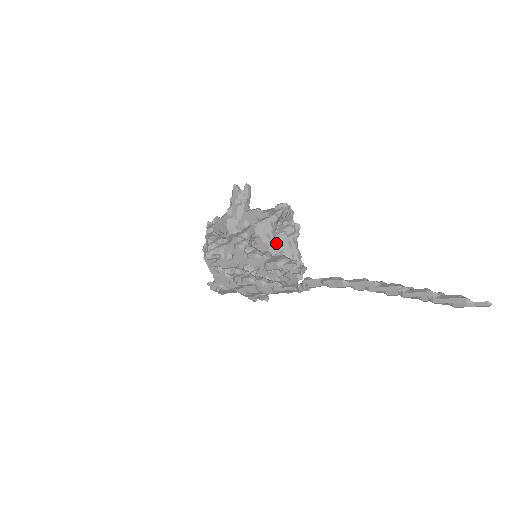
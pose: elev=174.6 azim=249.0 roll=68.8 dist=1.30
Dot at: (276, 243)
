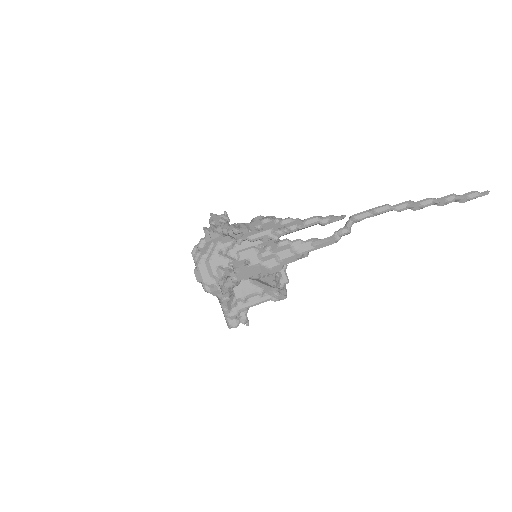
Dot at: occluded
